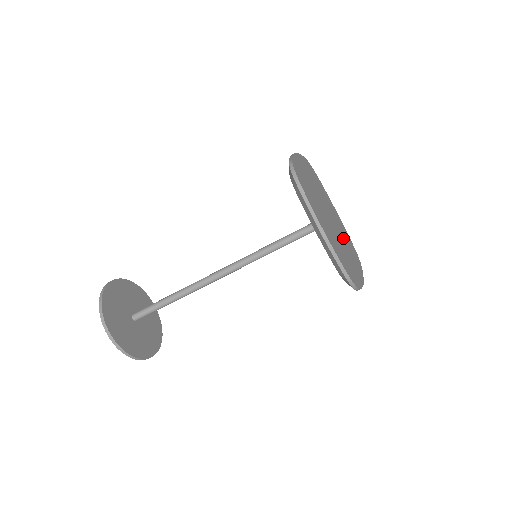
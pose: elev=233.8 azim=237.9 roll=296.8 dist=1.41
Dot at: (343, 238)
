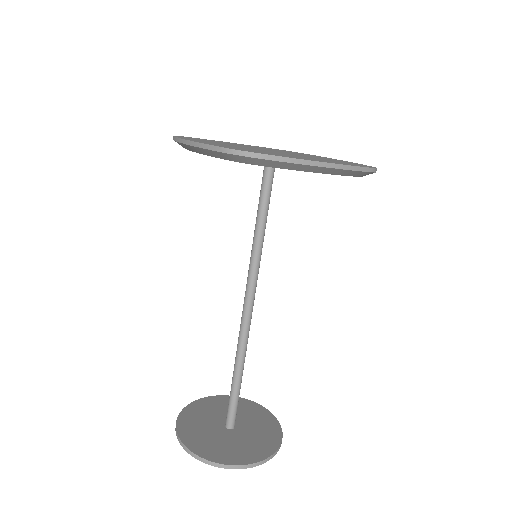
Dot at: occluded
